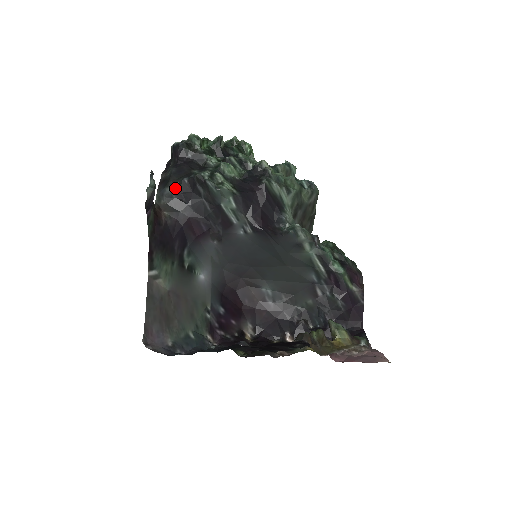
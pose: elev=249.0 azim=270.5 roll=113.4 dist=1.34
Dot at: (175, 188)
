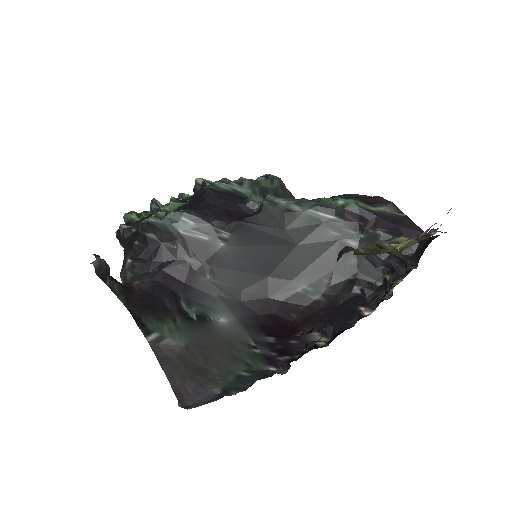
Dot at: (132, 258)
